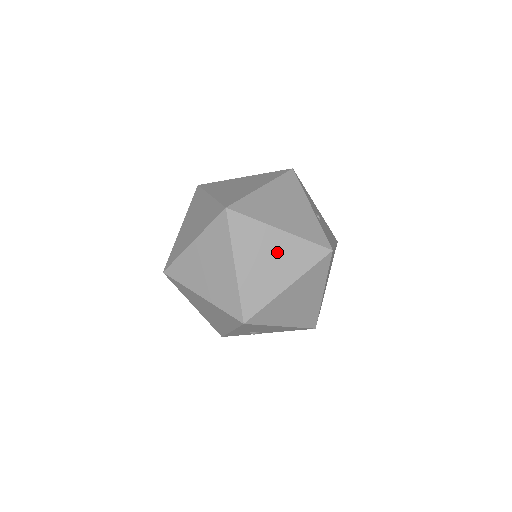
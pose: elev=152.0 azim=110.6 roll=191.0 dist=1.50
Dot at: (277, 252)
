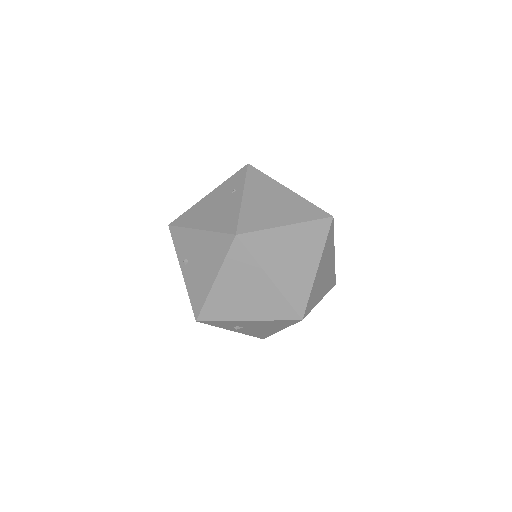
Dot at: (328, 269)
